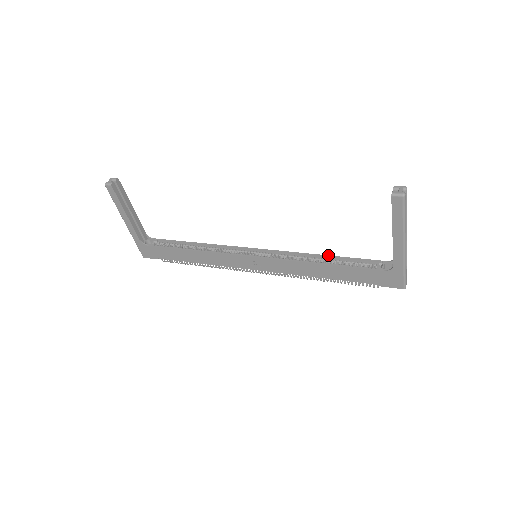
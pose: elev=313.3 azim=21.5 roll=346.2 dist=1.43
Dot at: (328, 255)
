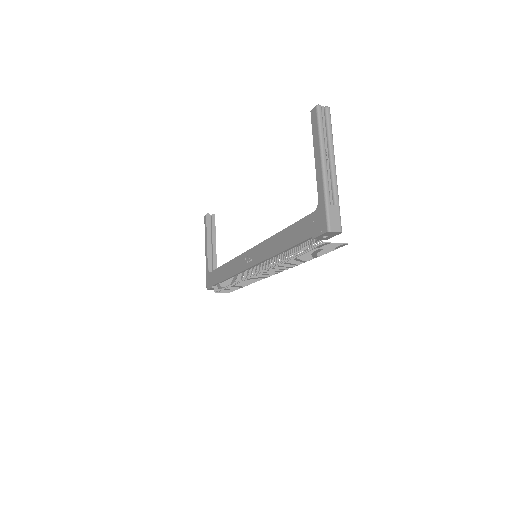
Dot at: occluded
